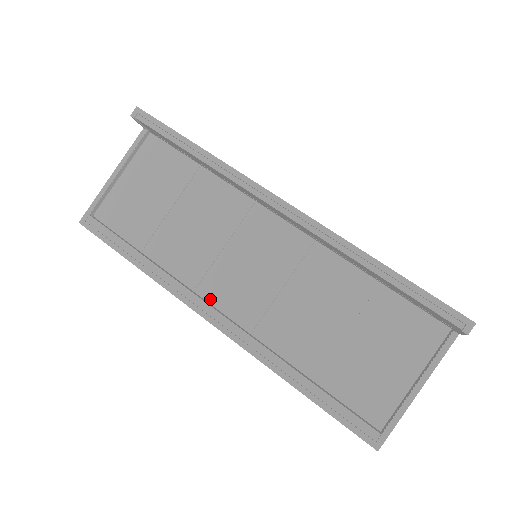
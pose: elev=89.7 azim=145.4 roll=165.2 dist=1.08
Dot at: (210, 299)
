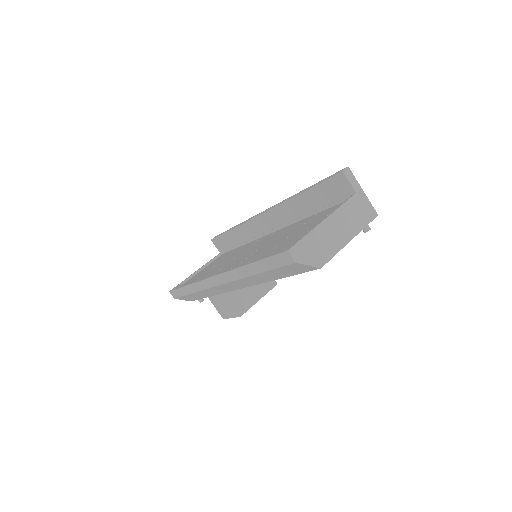
Dot at: occluded
